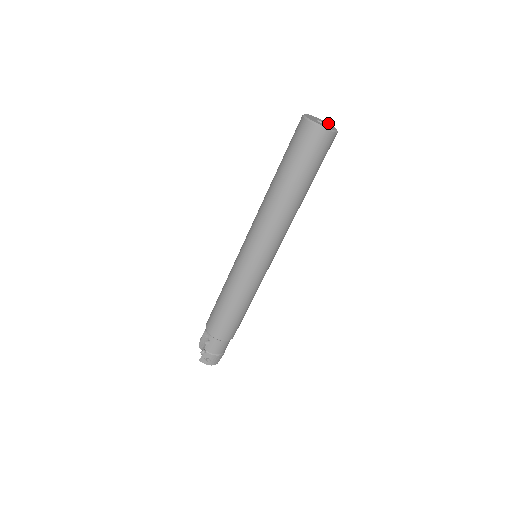
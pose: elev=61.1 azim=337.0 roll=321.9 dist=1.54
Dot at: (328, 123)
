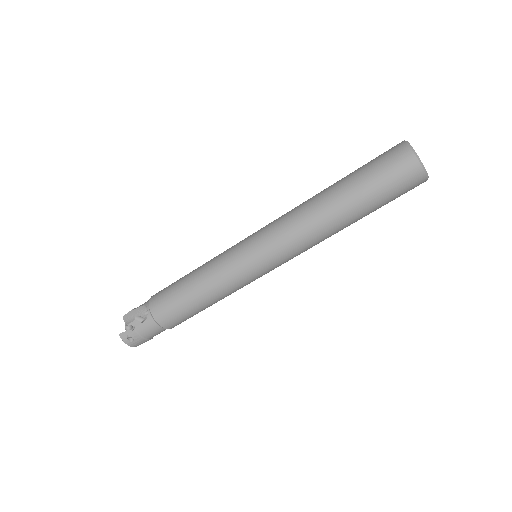
Dot at: occluded
